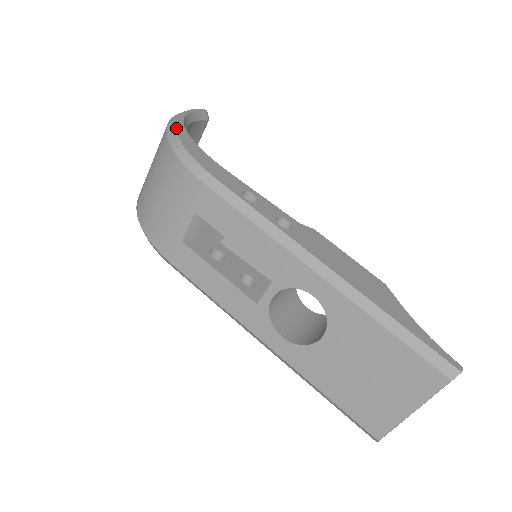
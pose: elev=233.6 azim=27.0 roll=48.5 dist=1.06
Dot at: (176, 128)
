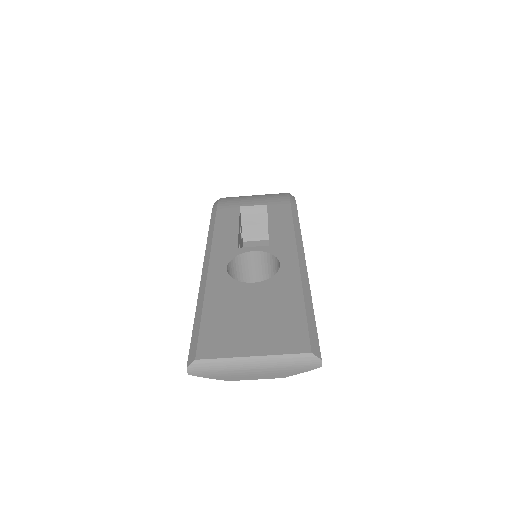
Dot at: occluded
